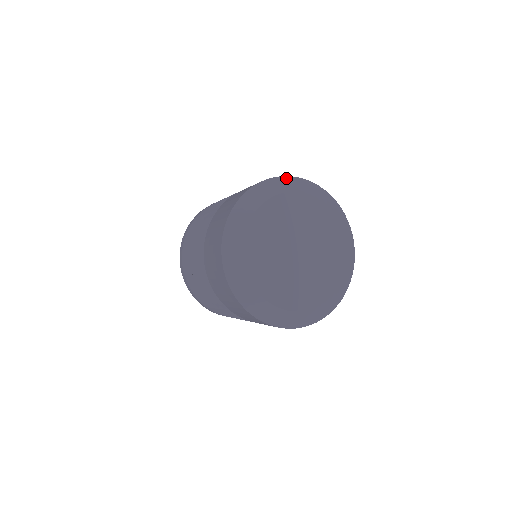
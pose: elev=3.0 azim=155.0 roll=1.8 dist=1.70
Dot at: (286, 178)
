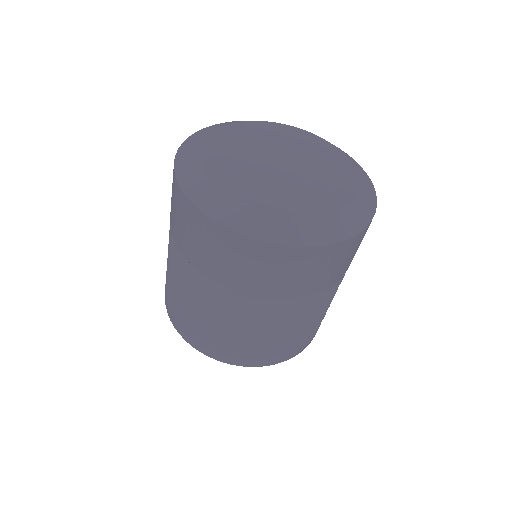
Dot at: (197, 133)
